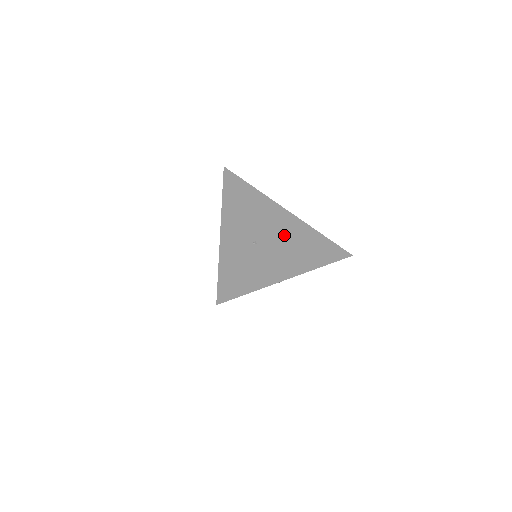
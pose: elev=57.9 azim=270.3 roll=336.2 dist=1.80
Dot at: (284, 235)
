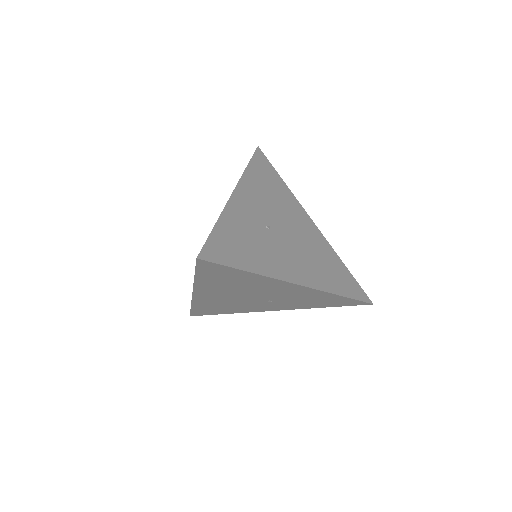
Dot at: (303, 240)
